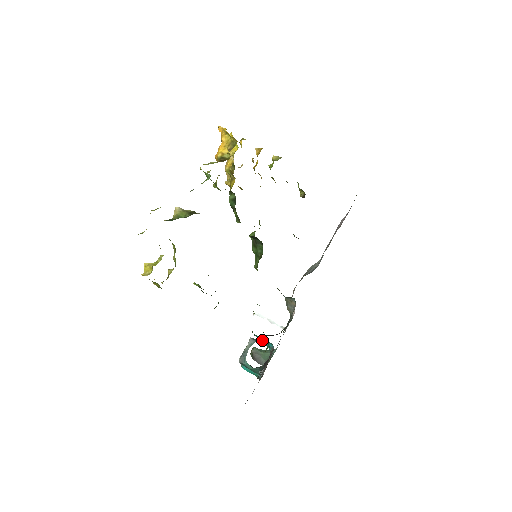
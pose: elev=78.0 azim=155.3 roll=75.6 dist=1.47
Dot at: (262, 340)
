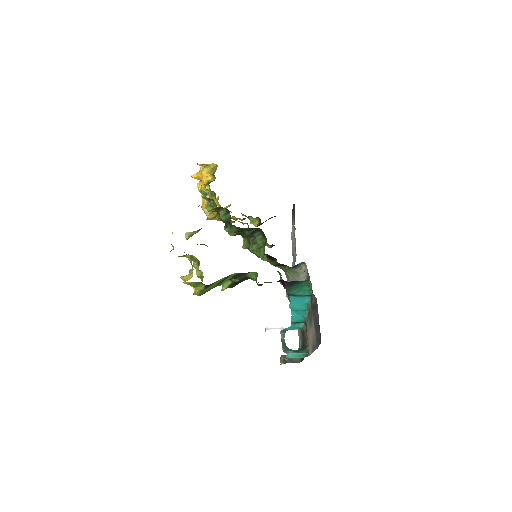
Dot at: (297, 304)
